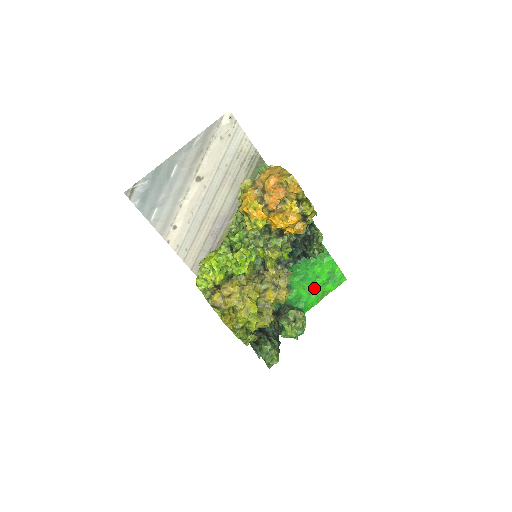
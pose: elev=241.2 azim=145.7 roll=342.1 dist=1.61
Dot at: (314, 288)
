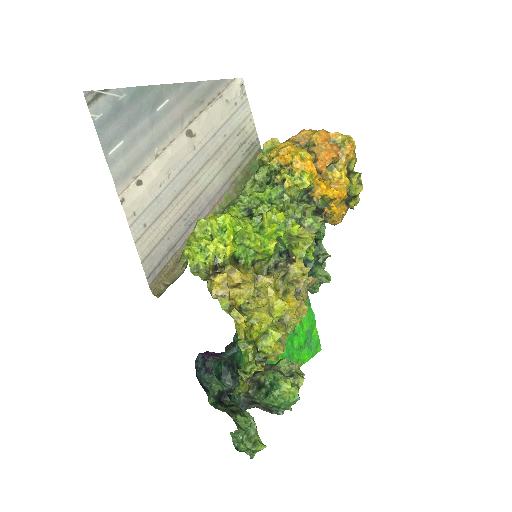
Dot at: (290, 350)
